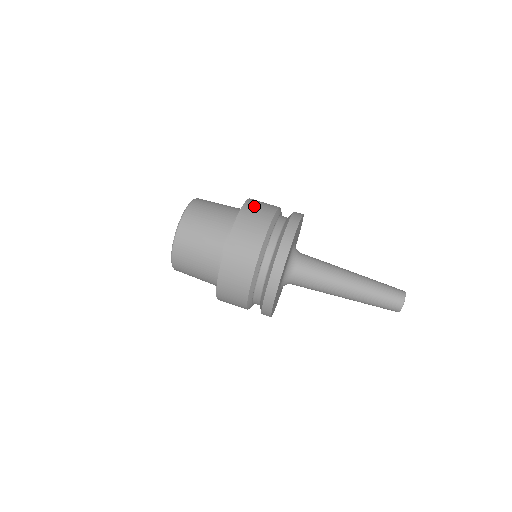
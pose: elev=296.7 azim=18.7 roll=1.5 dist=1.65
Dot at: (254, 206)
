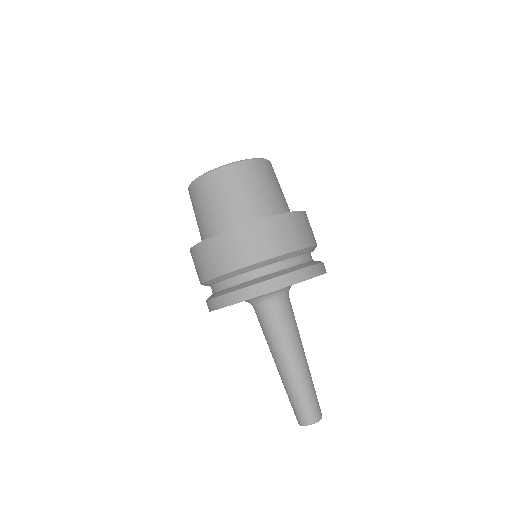
Dot at: (299, 222)
